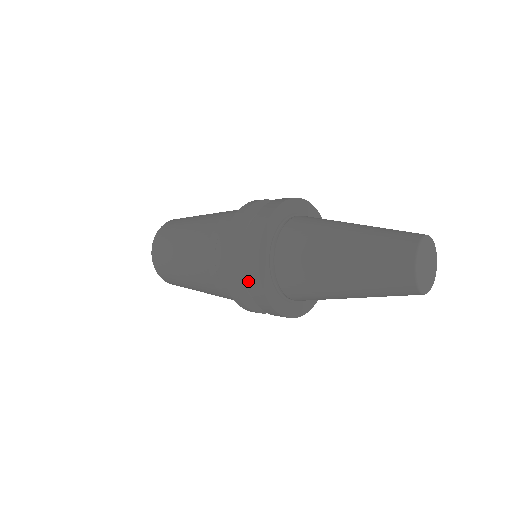
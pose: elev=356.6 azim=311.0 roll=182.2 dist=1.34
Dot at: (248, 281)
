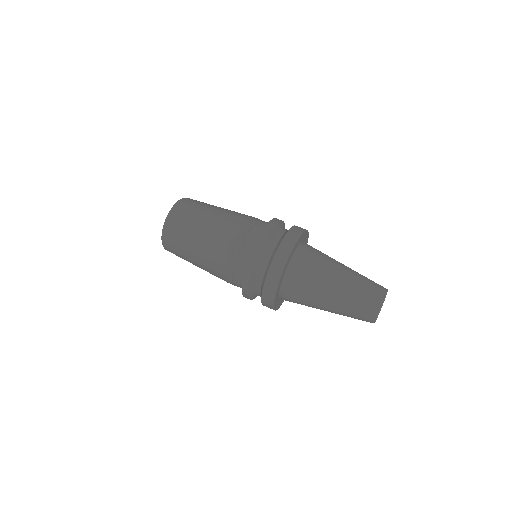
Dot at: occluded
